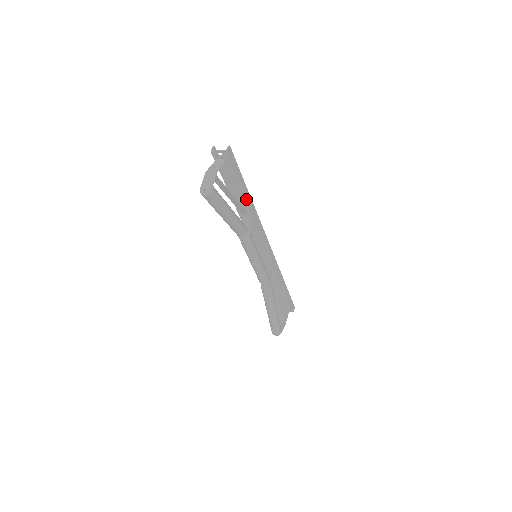
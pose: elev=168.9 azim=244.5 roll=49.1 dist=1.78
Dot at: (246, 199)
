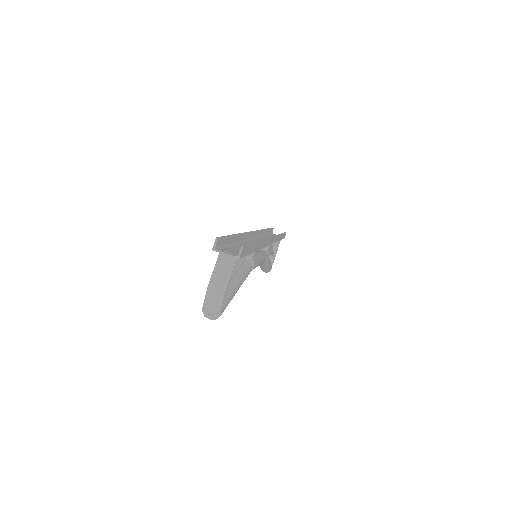
Dot at: (255, 251)
